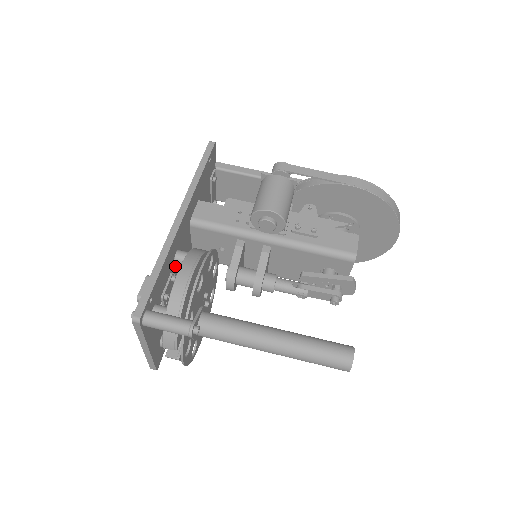
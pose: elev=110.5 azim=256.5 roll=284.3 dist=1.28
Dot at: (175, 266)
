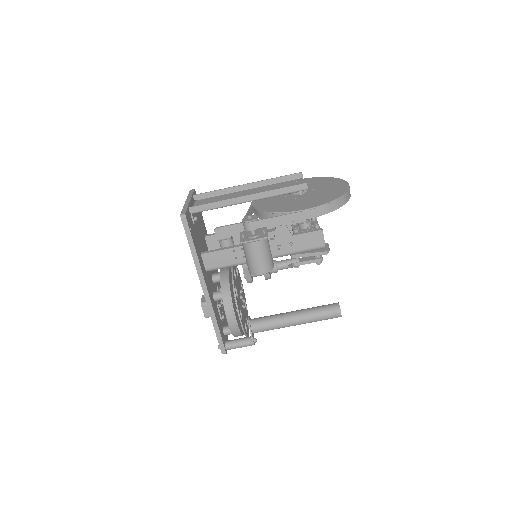
Dot at: occluded
